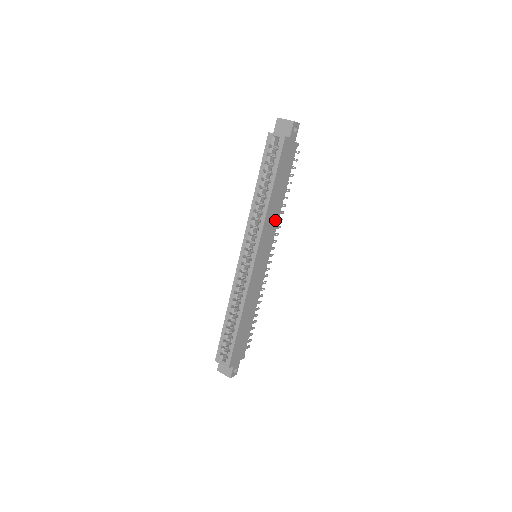
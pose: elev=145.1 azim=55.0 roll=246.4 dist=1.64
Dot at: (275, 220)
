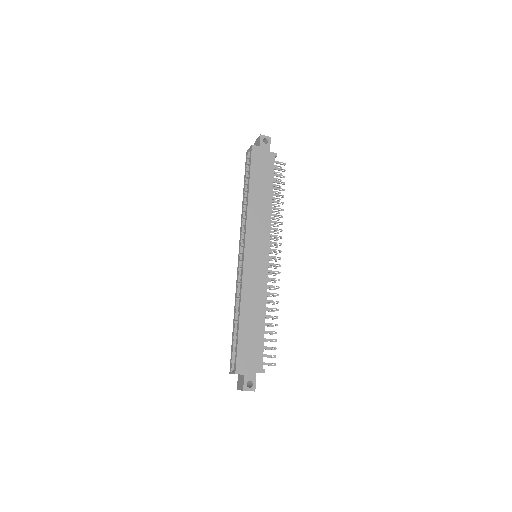
Dot at: (265, 218)
